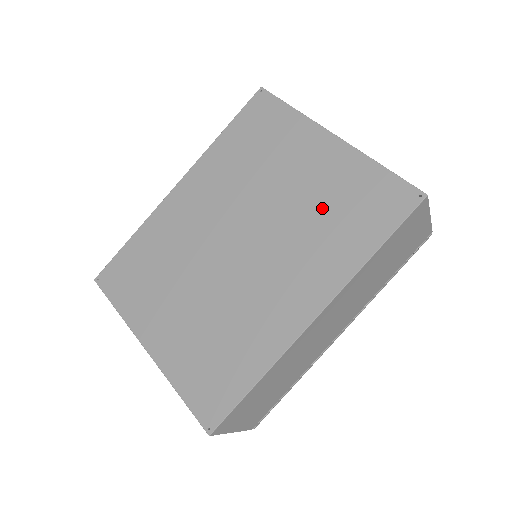
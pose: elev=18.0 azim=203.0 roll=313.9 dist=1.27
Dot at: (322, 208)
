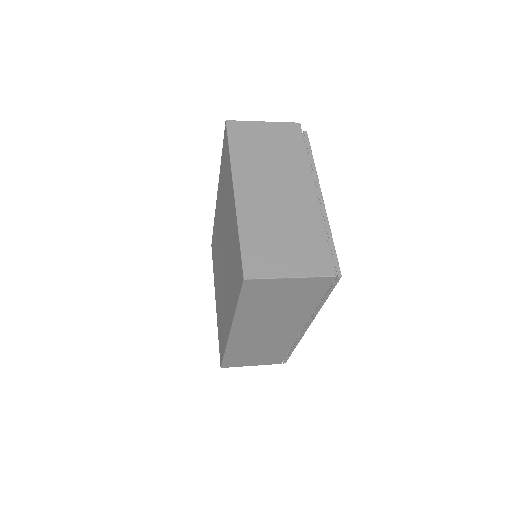
Dot at: (231, 255)
